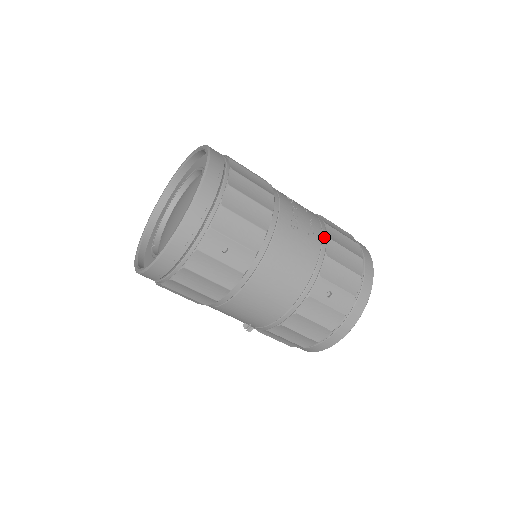
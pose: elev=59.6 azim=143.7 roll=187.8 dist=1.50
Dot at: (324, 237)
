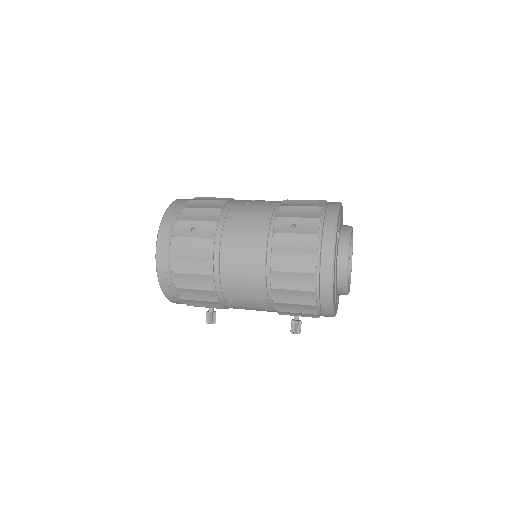
Dot at: (280, 202)
